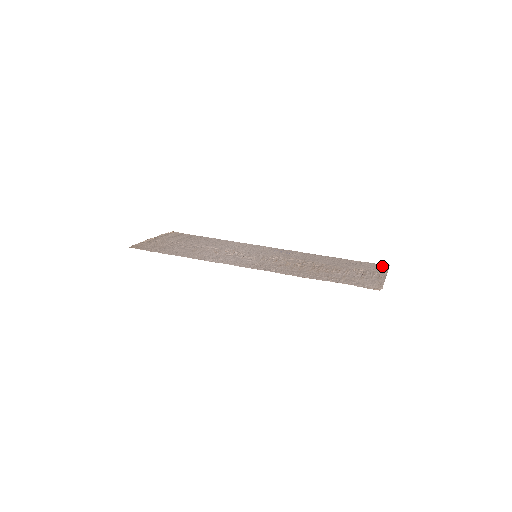
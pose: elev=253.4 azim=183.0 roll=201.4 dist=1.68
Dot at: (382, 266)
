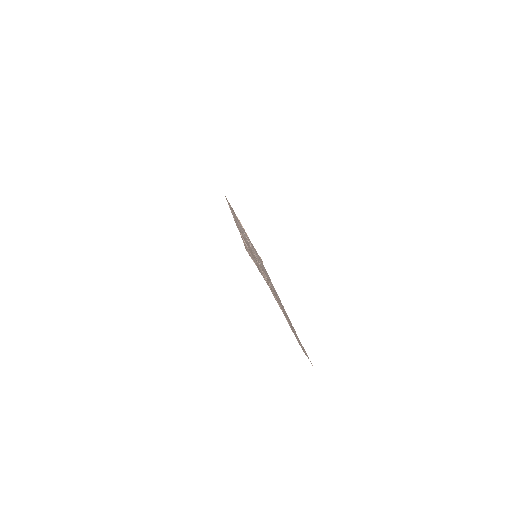
Dot at: occluded
